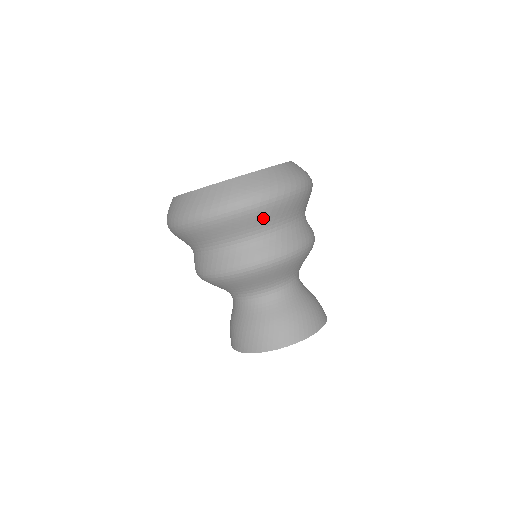
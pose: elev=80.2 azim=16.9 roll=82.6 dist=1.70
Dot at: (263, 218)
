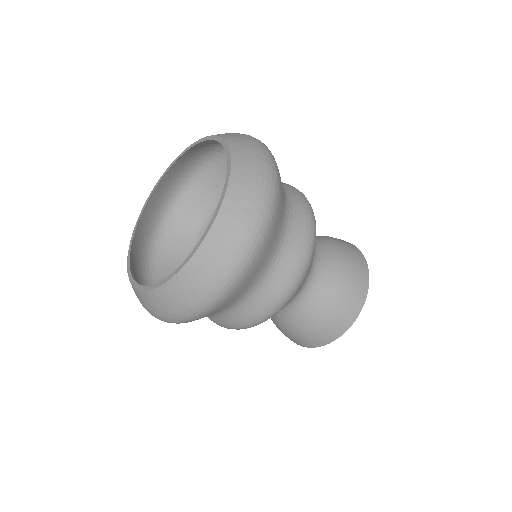
Dot at: (248, 281)
